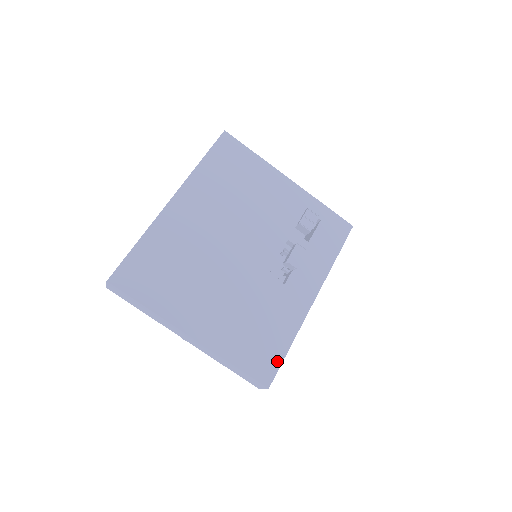
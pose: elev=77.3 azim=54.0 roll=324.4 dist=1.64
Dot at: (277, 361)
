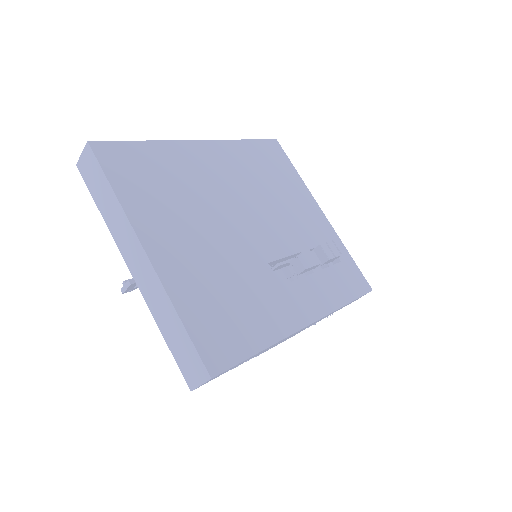
Dot at: (238, 354)
